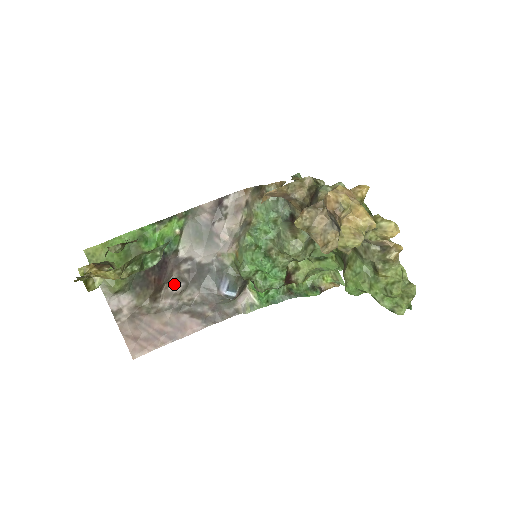
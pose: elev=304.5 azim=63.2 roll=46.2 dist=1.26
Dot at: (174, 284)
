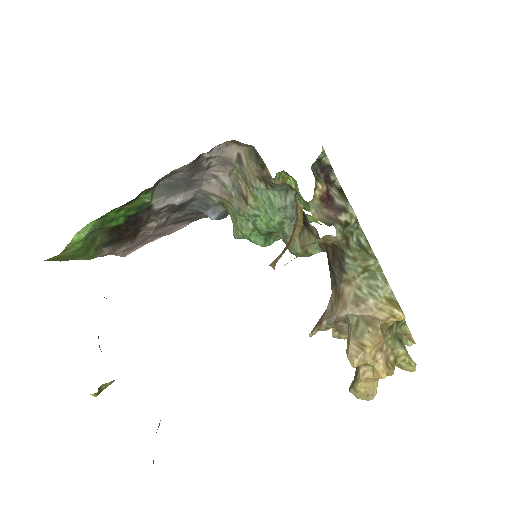
Dot at: (153, 221)
